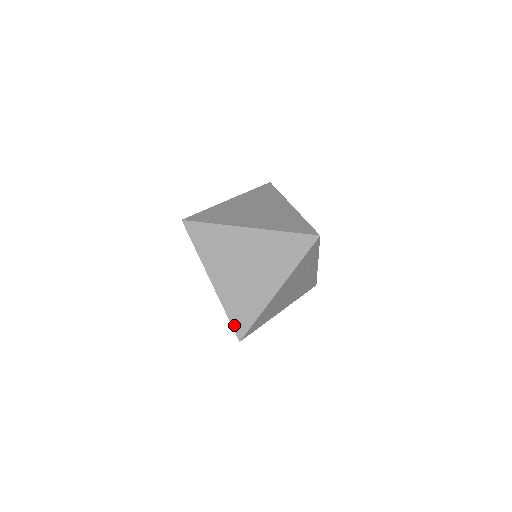
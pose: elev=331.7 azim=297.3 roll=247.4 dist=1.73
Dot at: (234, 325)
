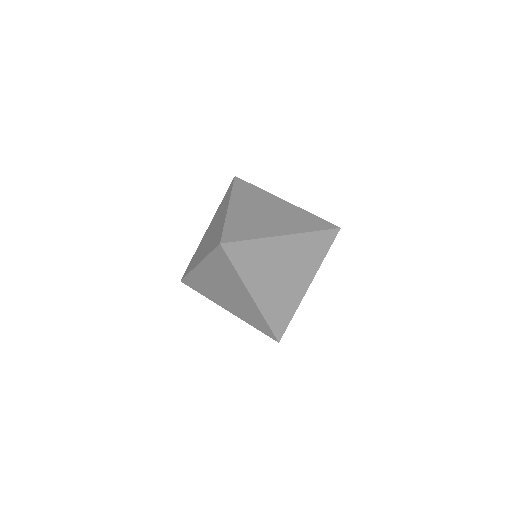
Dot at: (274, 330)
